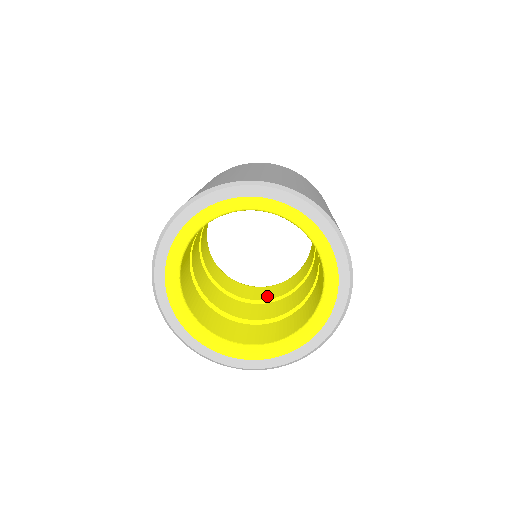
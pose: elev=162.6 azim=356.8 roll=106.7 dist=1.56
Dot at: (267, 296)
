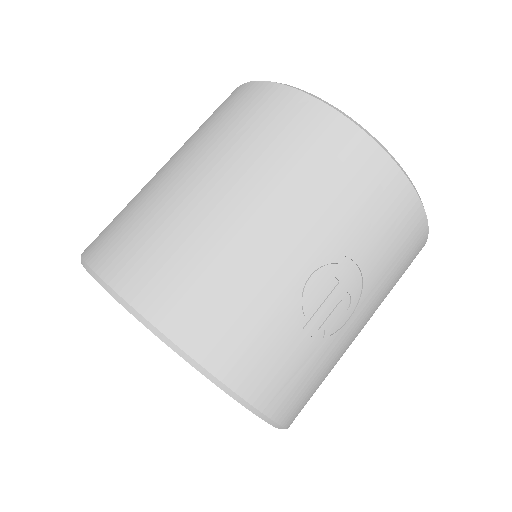
Dot at: occluded
